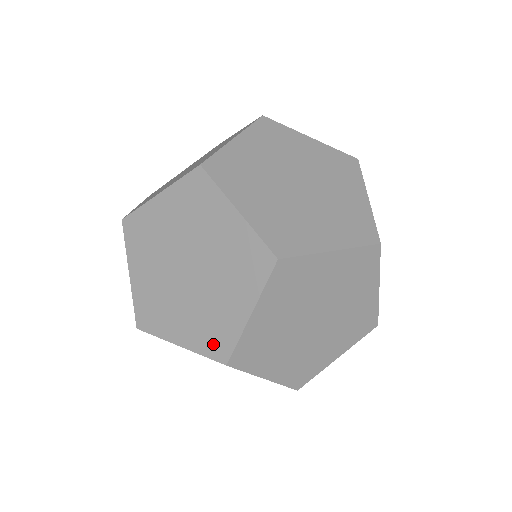
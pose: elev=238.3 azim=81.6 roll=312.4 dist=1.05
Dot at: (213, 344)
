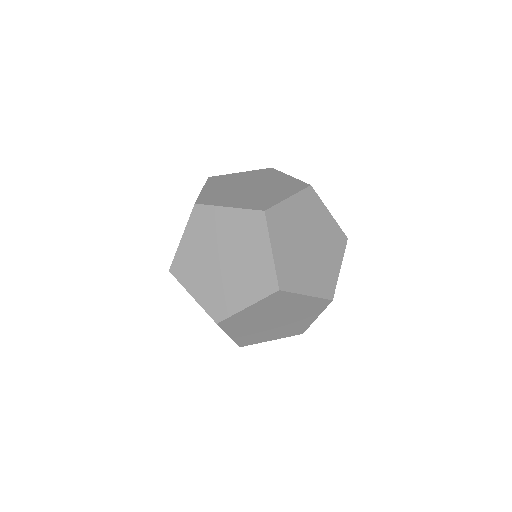
Dot at: occluded
